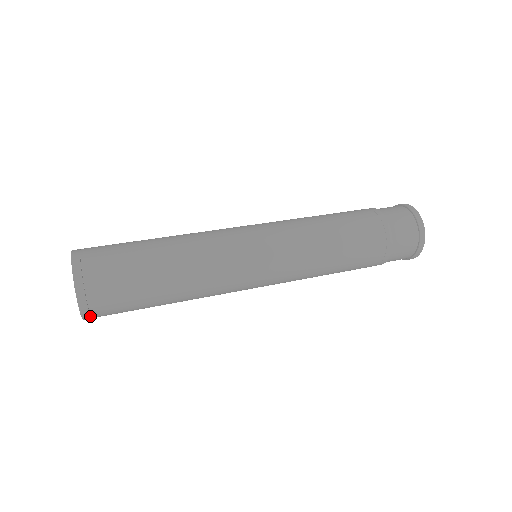
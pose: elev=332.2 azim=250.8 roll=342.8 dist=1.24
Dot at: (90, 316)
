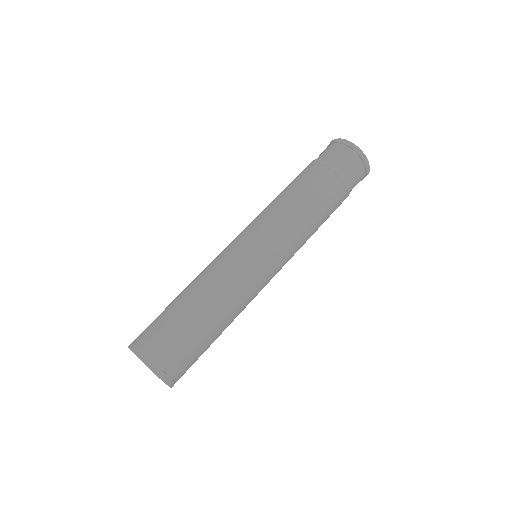
Dot at: (175, 382)
